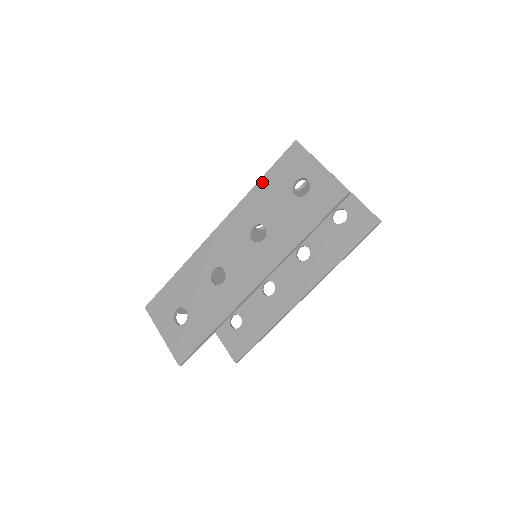
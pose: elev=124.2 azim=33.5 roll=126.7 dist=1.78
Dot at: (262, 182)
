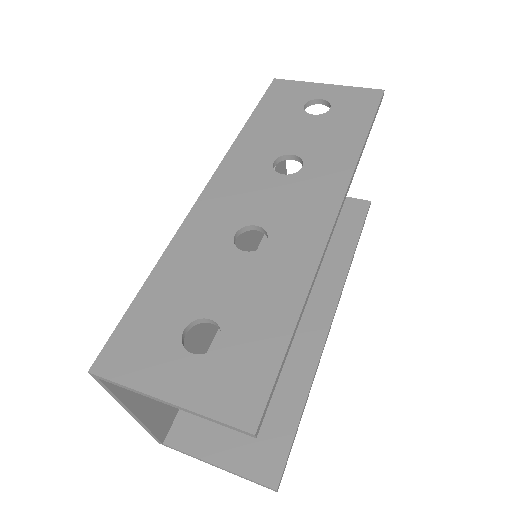
Dot at: (253, 120)
